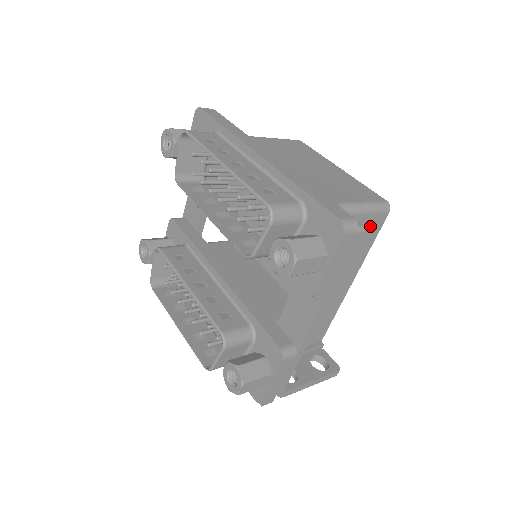
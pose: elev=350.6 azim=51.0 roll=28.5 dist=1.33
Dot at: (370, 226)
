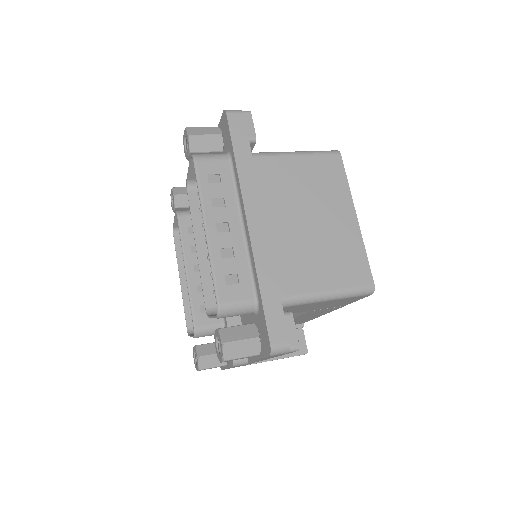
Dot at: (347, 300)
